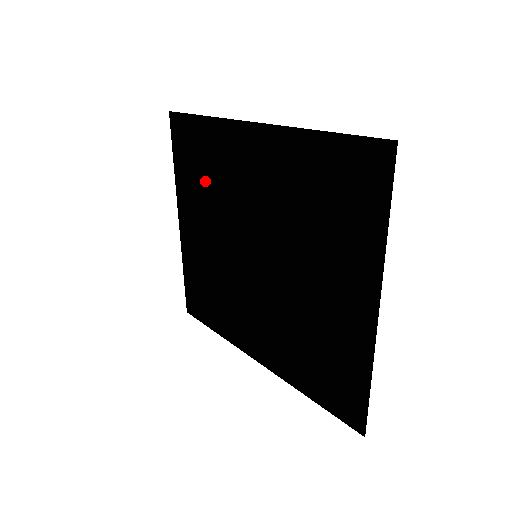
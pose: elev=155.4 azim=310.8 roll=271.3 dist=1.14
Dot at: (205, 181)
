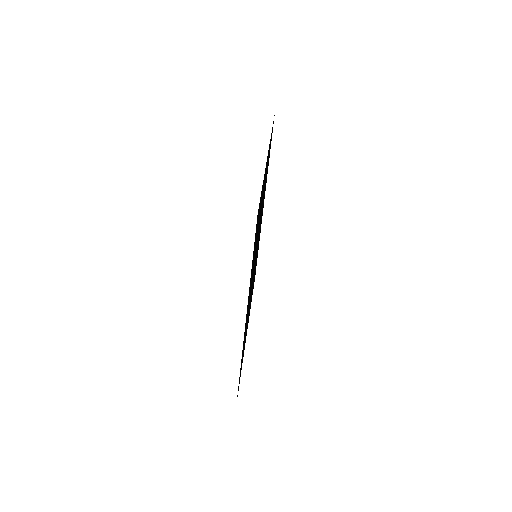
Dot at: occluded
